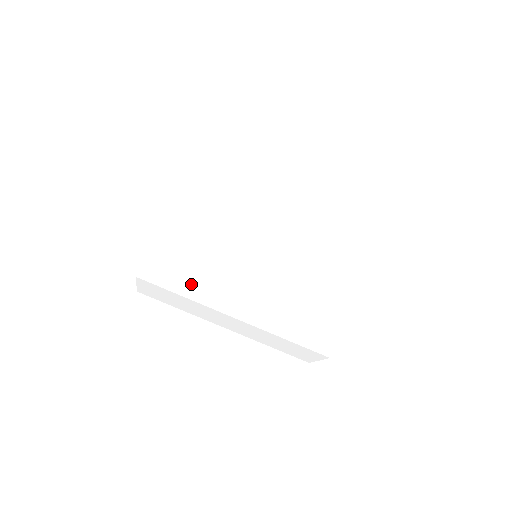
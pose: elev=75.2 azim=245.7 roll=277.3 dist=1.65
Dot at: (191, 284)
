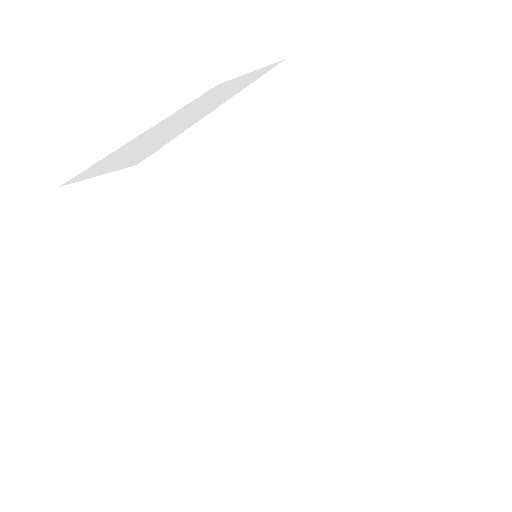
Dot at: (206, 243)
